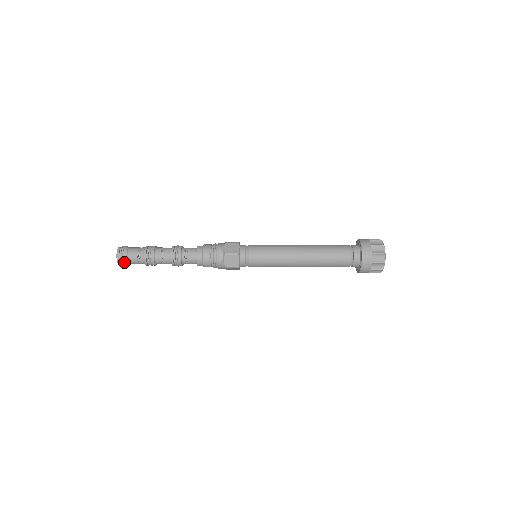
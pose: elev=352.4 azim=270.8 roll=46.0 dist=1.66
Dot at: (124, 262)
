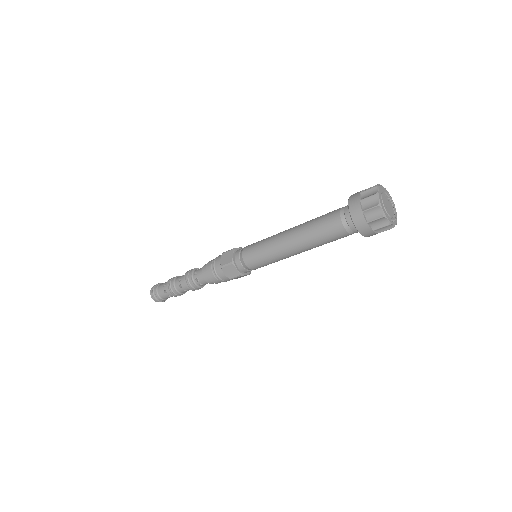
Dot at: (159, 300)
